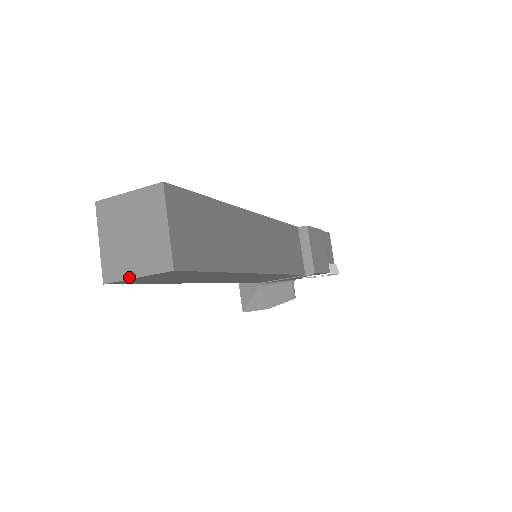
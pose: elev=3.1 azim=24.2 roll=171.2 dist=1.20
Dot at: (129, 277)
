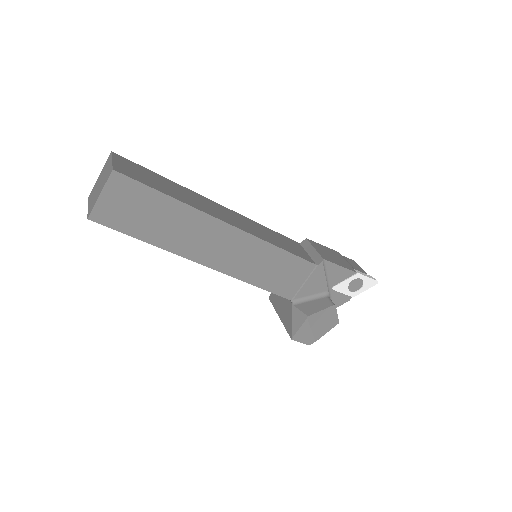
Dot at: (97, 199)
